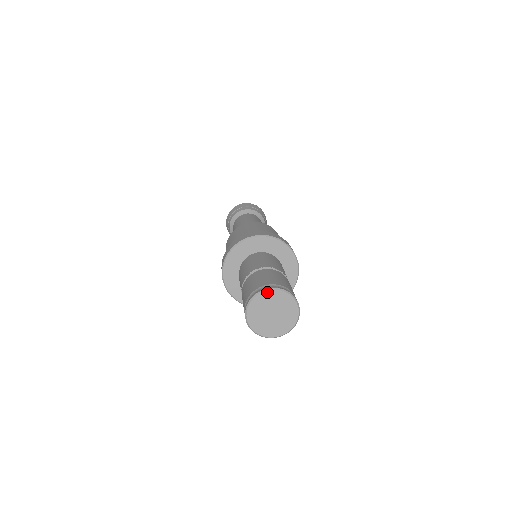
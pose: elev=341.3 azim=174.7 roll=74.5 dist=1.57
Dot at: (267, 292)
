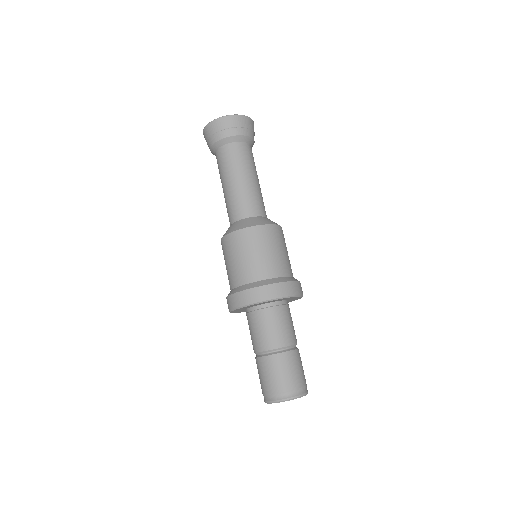
Dot at: occluded
